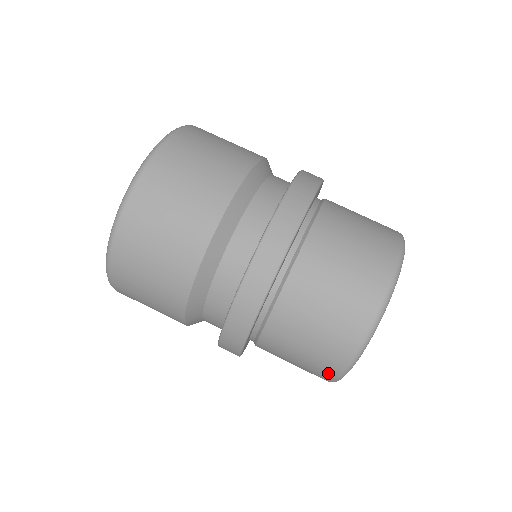
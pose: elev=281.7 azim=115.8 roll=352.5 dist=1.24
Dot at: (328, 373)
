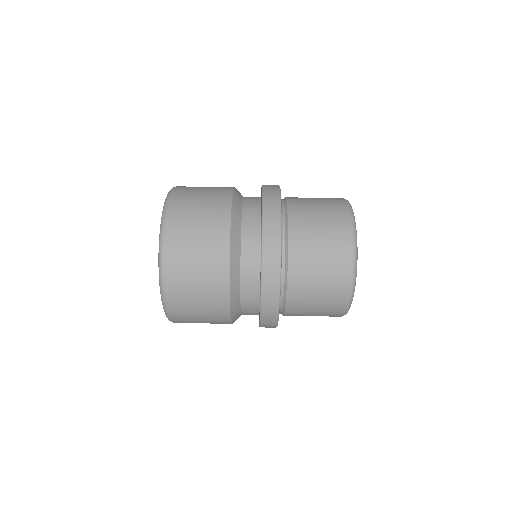
Dot at: (343, 293)
